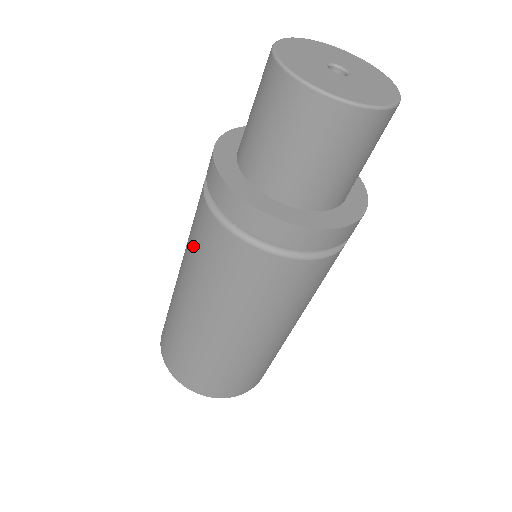
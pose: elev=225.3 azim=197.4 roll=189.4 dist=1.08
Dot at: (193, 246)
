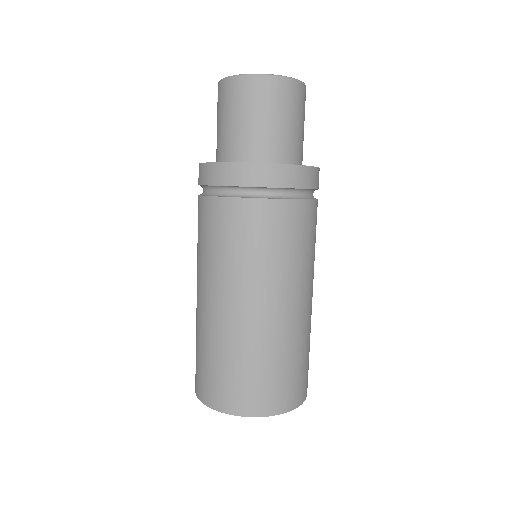
Dot at: occluded
